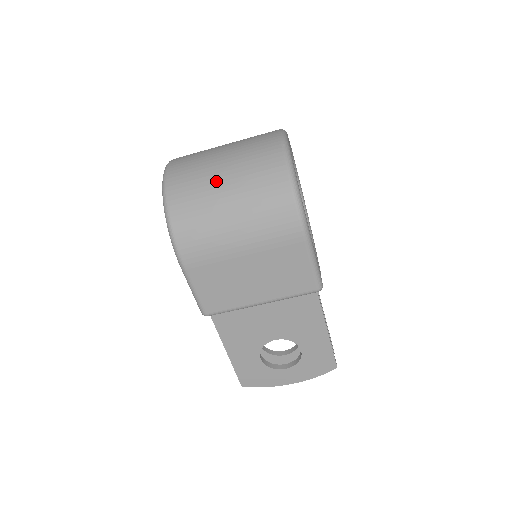
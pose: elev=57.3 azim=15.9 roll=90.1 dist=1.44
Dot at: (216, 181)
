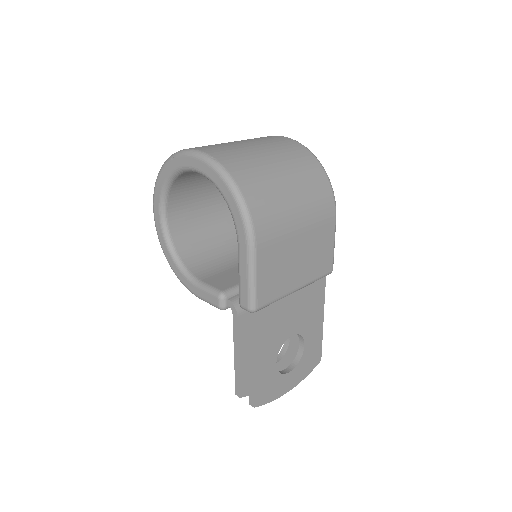
Dot at: (267, 162)
